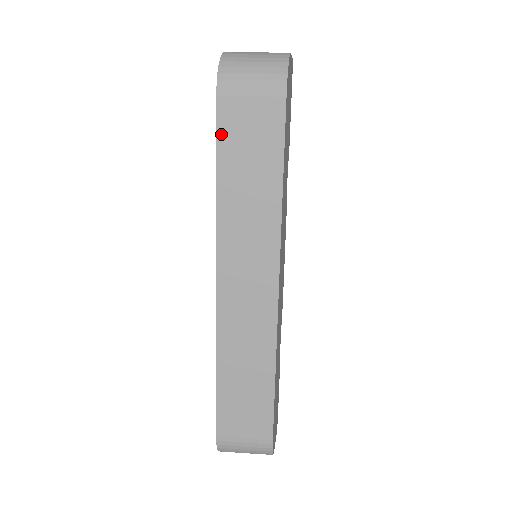
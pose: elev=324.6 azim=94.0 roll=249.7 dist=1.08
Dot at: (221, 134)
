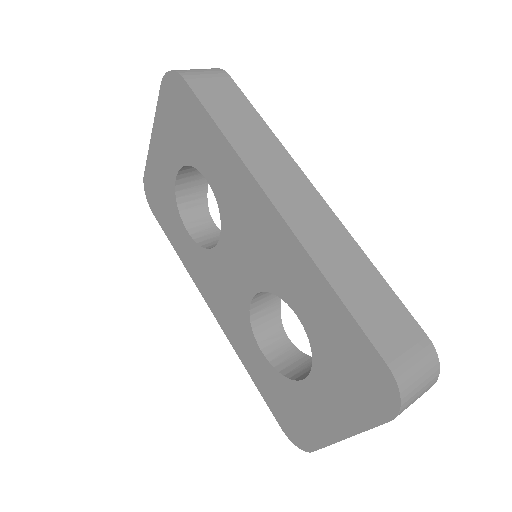
Dot at: (203, 101)
